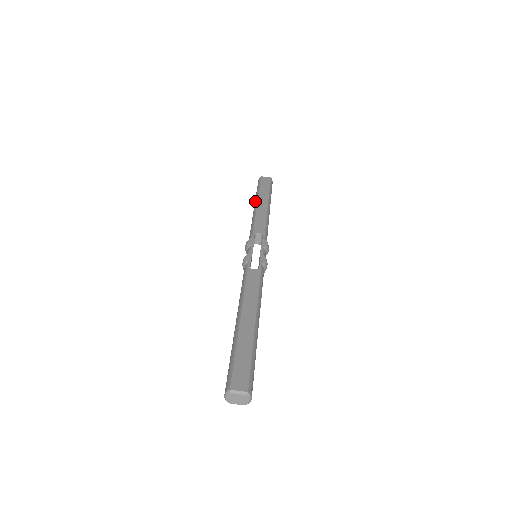
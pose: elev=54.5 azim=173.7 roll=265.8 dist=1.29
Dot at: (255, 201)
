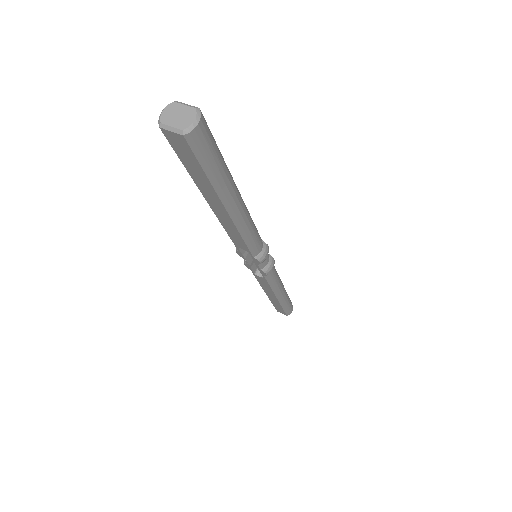
Dot at: occluded
